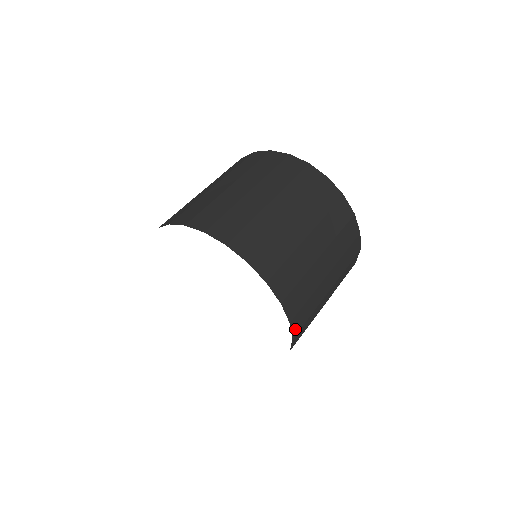
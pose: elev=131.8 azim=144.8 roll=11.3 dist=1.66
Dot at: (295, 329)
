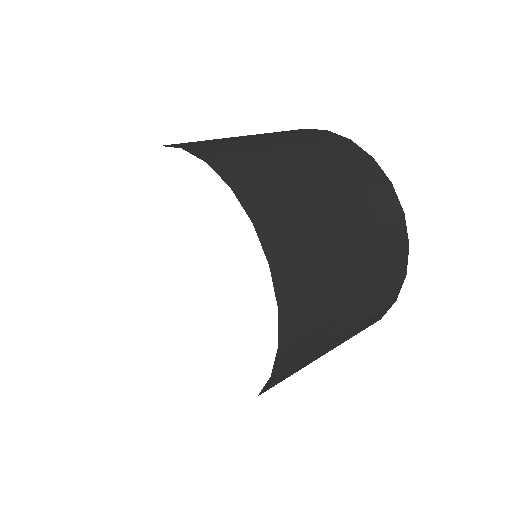
Dot at: (272, 248)
